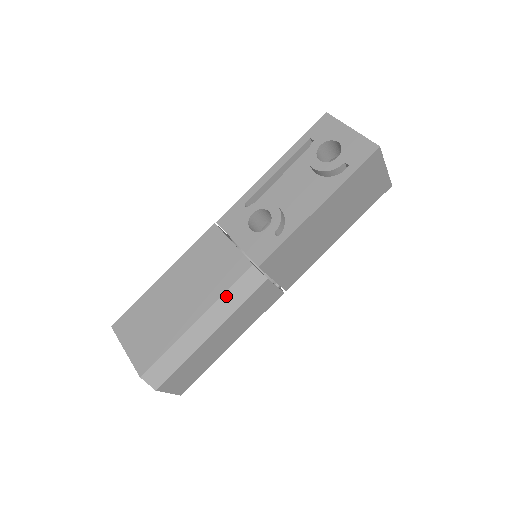
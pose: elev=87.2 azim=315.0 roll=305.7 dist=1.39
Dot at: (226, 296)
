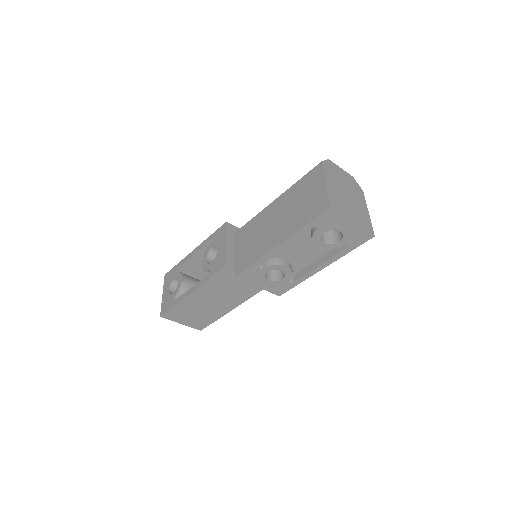
Dot at: occluded
